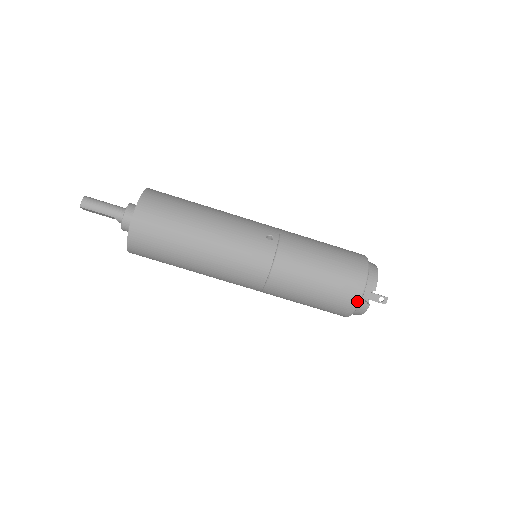
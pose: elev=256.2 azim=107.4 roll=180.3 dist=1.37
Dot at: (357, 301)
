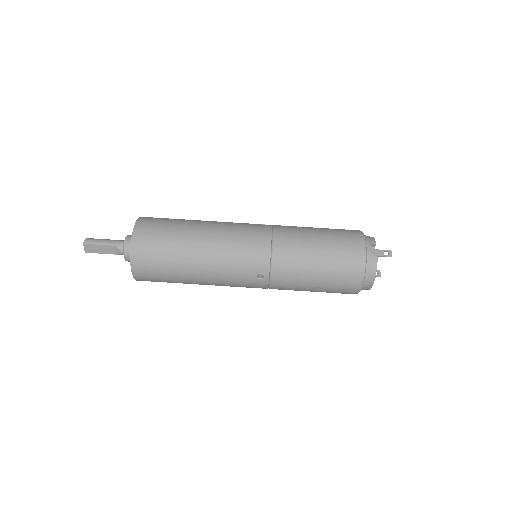
Dot at: (363, 251)
